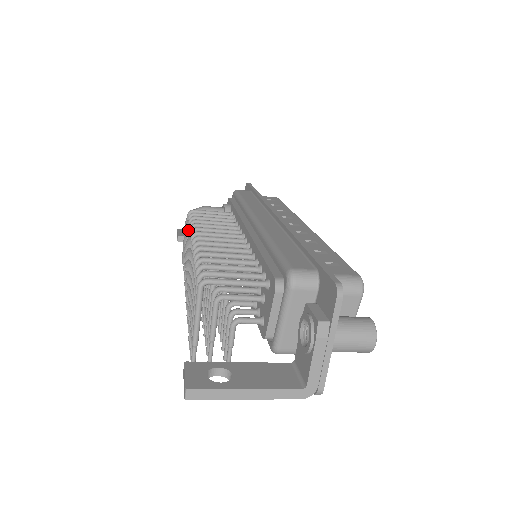
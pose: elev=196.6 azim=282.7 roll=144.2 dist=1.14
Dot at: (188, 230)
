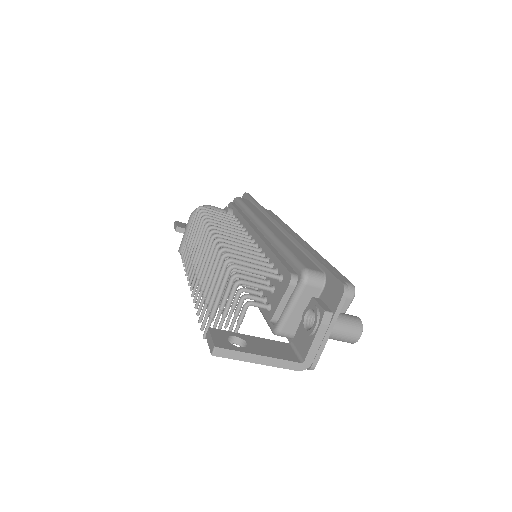
Dot at: (199, 223)
